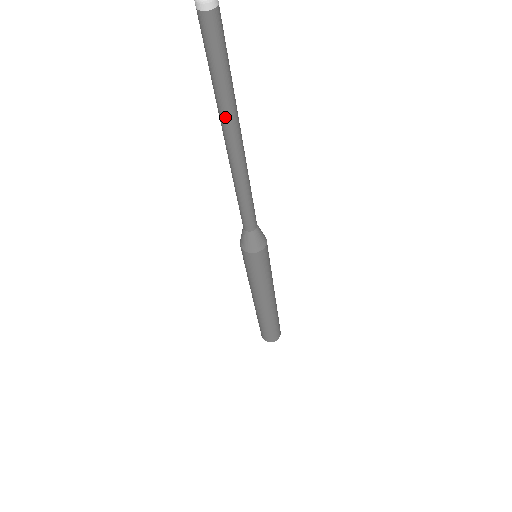
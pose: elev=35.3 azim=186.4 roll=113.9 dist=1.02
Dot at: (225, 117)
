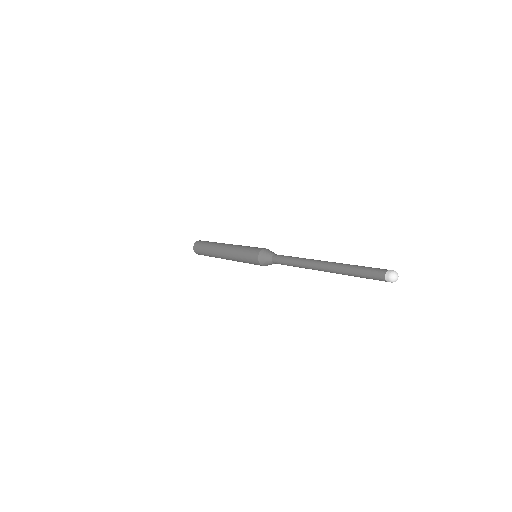
Dot at: occluded
